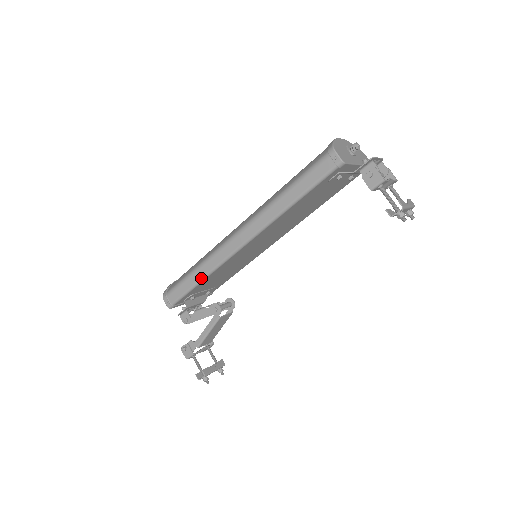
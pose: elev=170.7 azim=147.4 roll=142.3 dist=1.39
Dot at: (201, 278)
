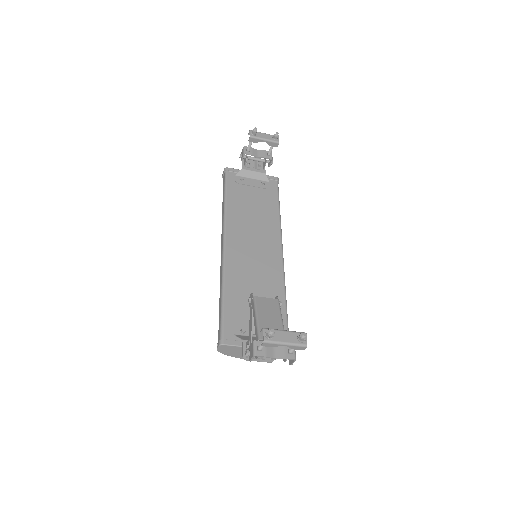
Dot at: (221, 292)
